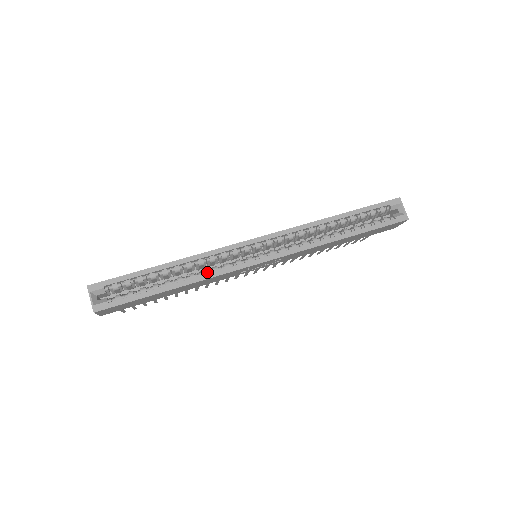
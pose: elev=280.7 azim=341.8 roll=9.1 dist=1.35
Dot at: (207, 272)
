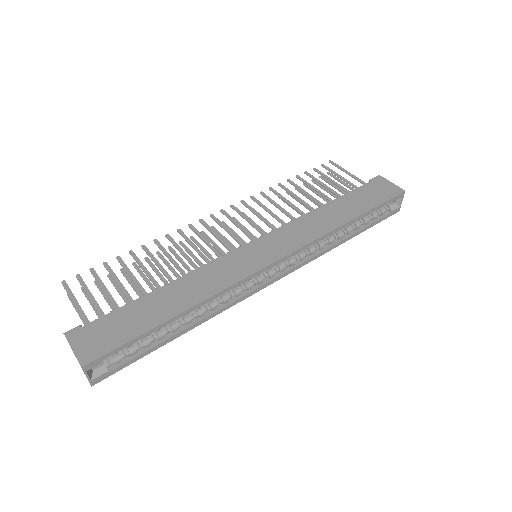
Dot at: (217, 305)
